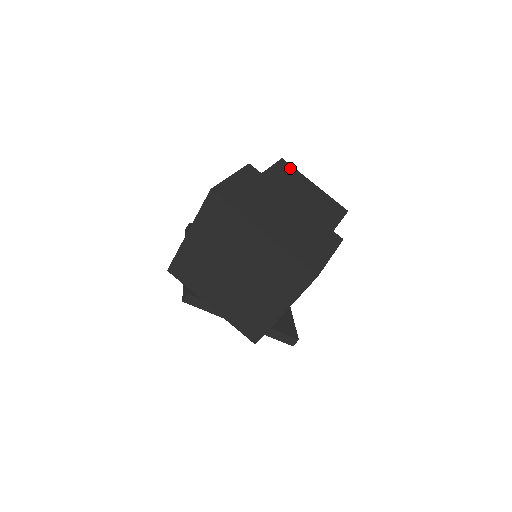
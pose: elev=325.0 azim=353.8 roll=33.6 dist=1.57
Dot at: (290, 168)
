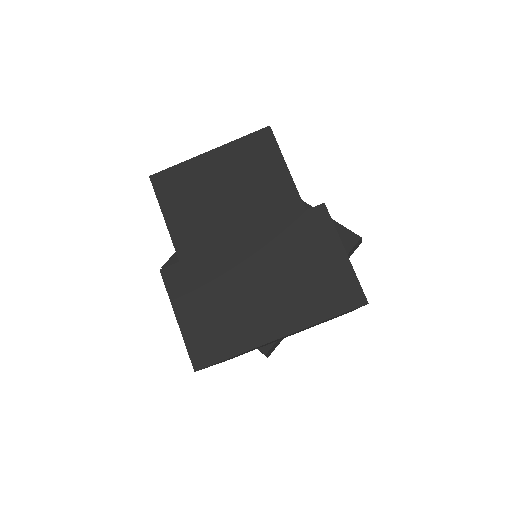
Dot at: (170, 176)
